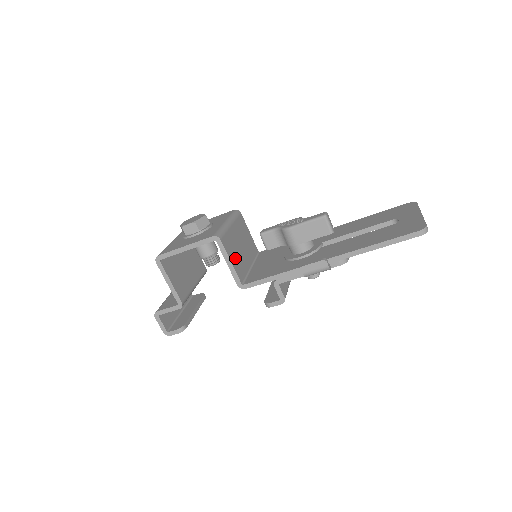
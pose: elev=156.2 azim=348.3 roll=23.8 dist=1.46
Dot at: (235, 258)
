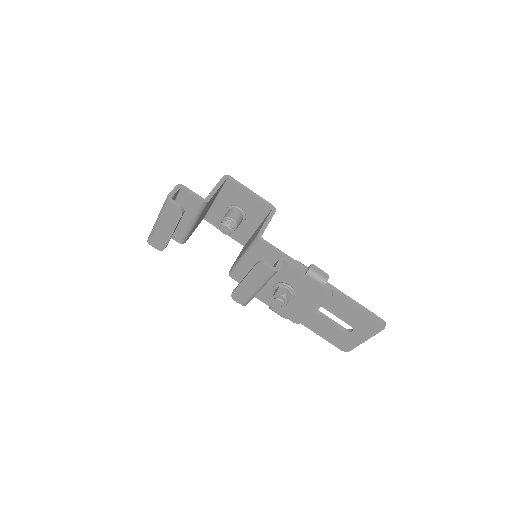
Dot at: occluded
